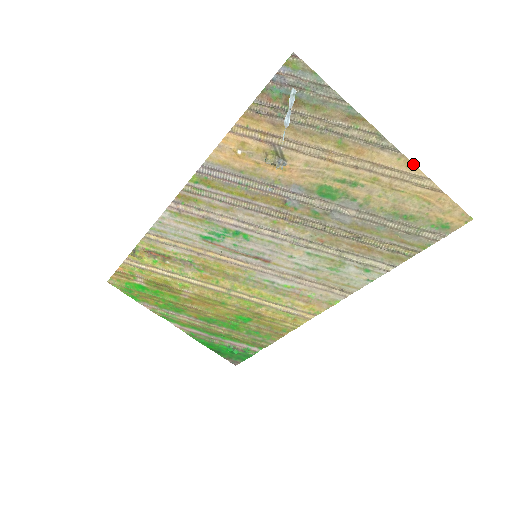
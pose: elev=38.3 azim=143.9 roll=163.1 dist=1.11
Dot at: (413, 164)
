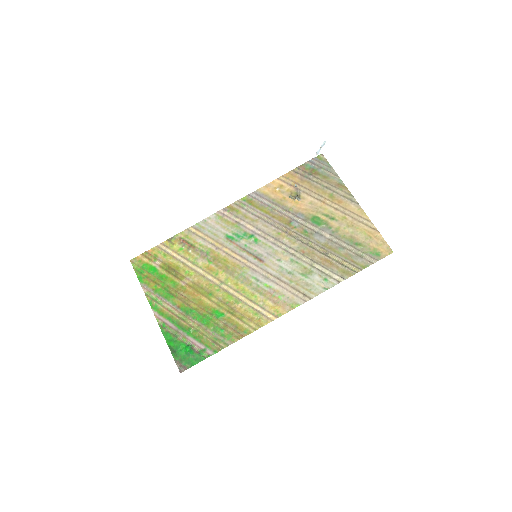
Dot at: (365, 214)
